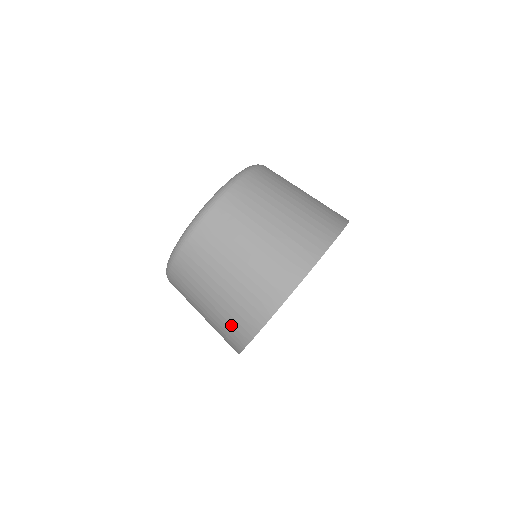
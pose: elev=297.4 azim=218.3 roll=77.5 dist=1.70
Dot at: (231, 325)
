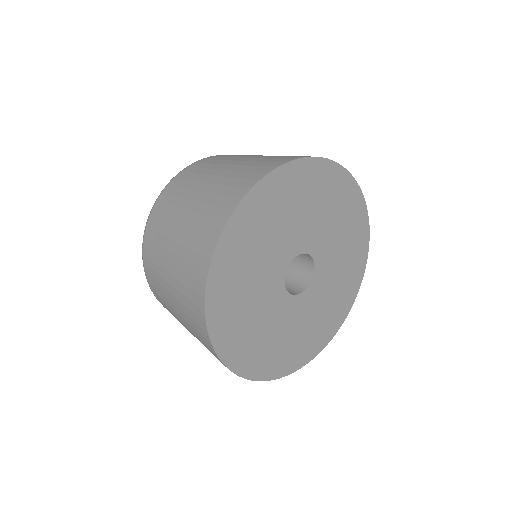
Dot at: (190, 265)
